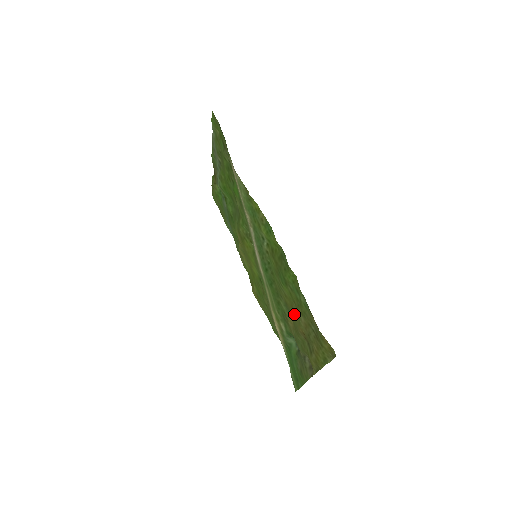
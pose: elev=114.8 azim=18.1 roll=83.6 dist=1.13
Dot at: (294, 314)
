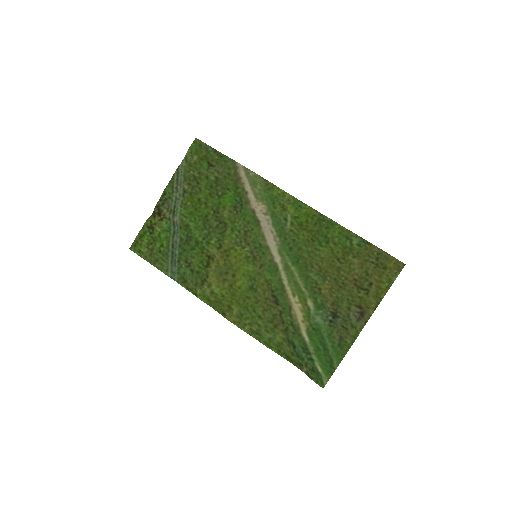
Dot at: (338, 268)
